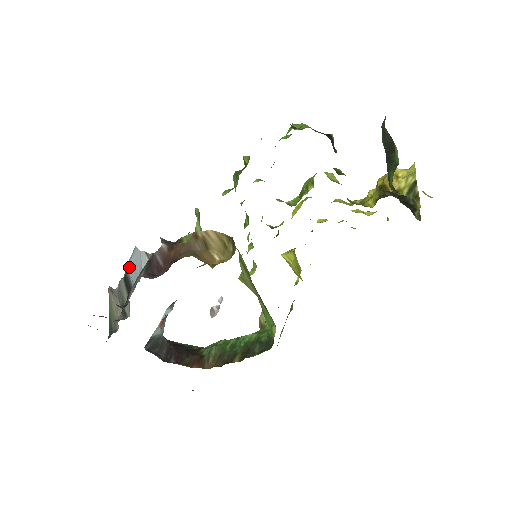
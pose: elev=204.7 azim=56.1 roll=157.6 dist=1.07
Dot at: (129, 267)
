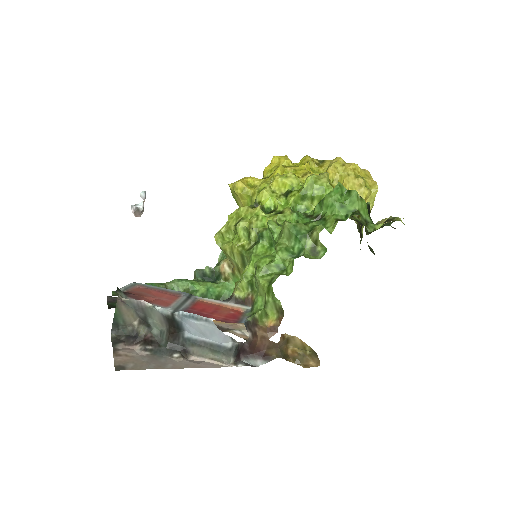
Dot at: (186, 321)
